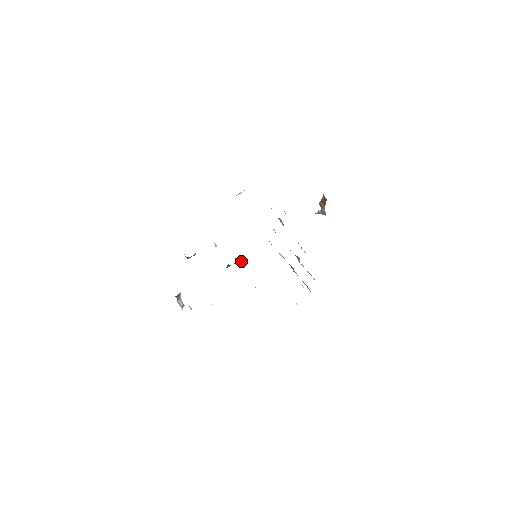
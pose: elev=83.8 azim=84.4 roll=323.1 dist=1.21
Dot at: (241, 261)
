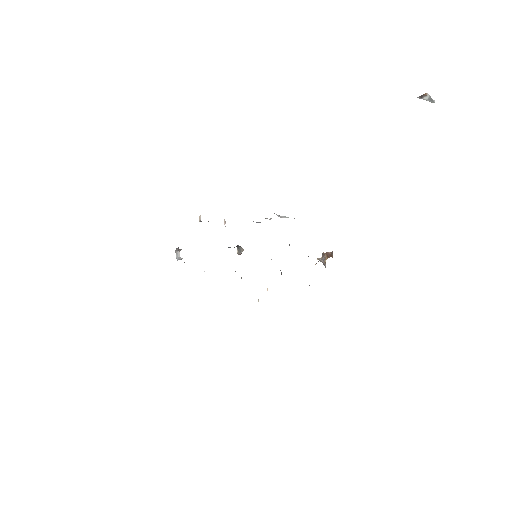
Dot at: (239, 248)
